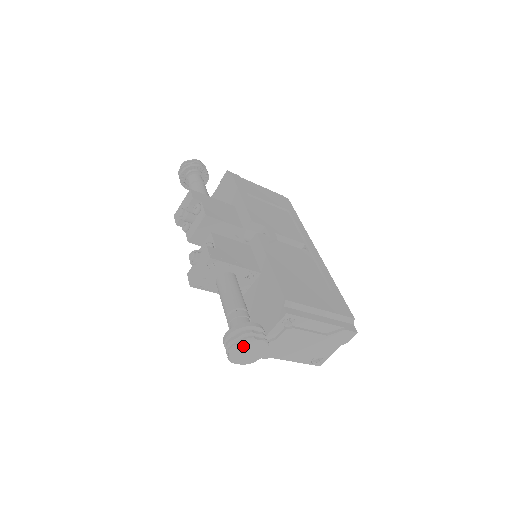
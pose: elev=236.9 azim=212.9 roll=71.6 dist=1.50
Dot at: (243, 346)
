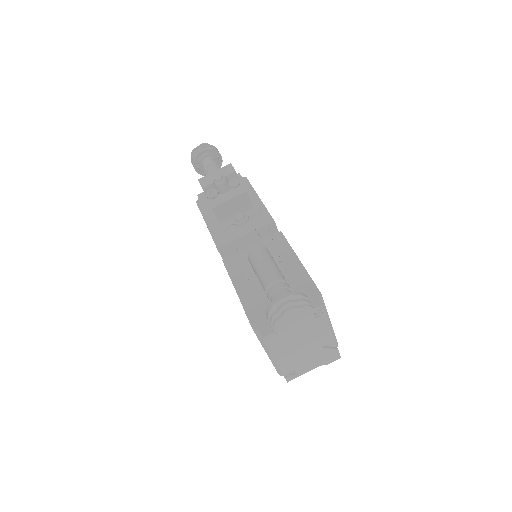
Dot at: (299, 313)
